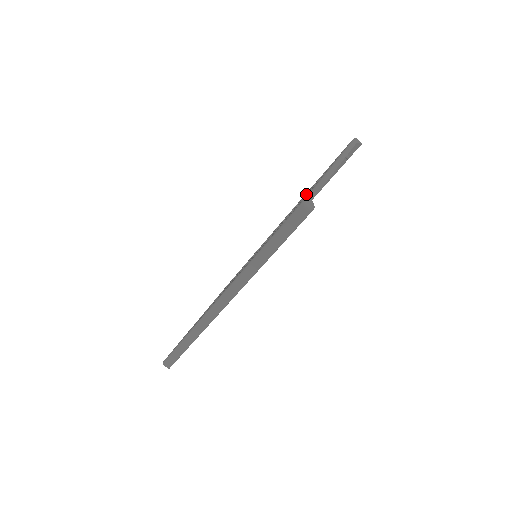
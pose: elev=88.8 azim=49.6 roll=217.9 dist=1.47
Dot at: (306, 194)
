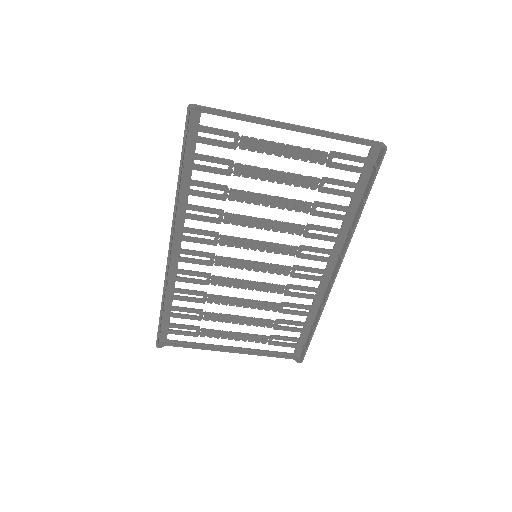
Dot at: occluded
